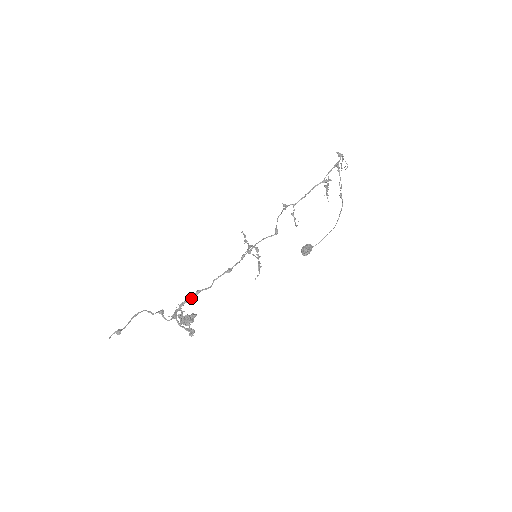
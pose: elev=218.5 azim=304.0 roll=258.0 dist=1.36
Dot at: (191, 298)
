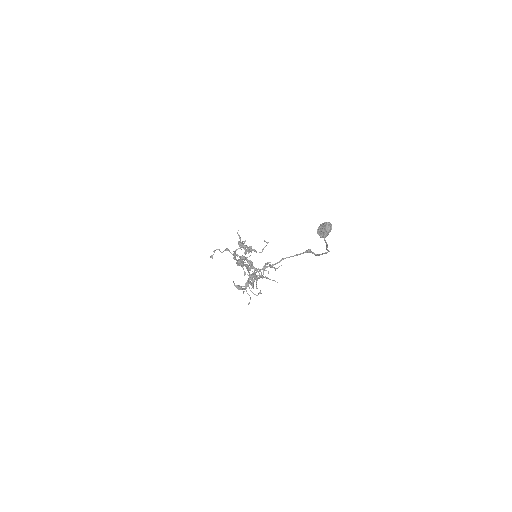
Dot at: occluded
